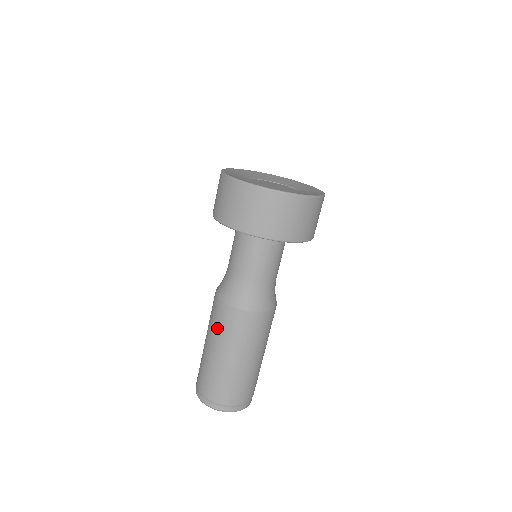
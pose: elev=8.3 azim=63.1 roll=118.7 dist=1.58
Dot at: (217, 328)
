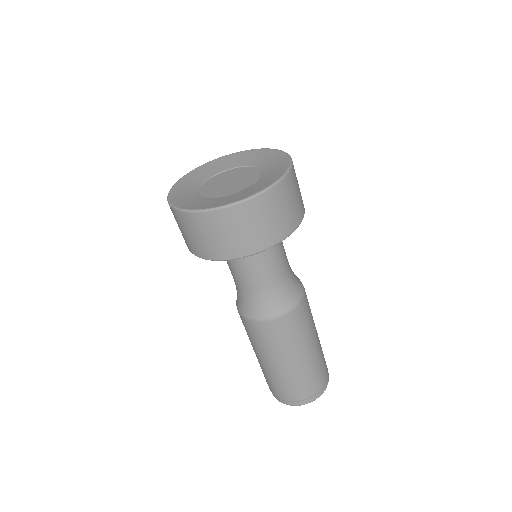
Dot at: (290, 340)
